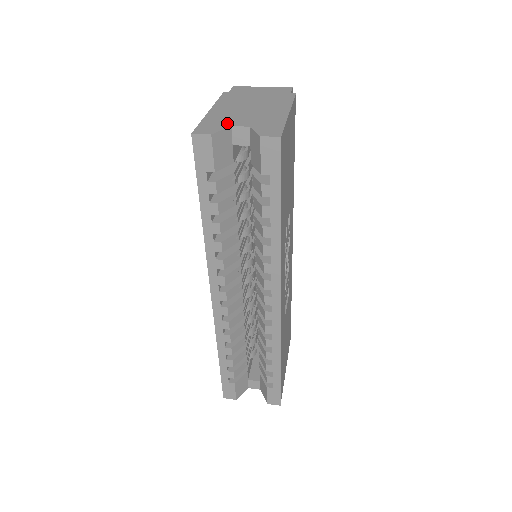
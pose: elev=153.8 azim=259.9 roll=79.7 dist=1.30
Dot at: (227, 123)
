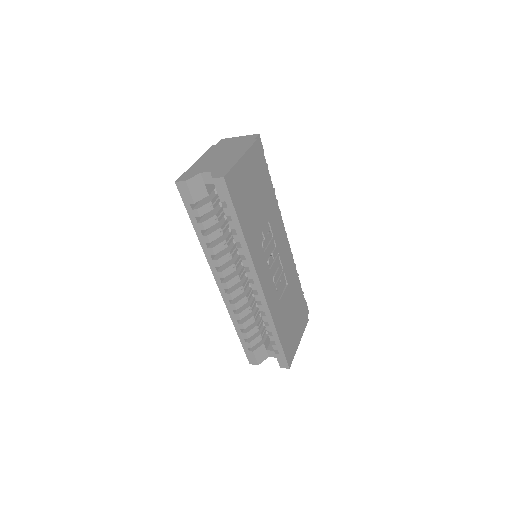
Dot at: (199, 171)
